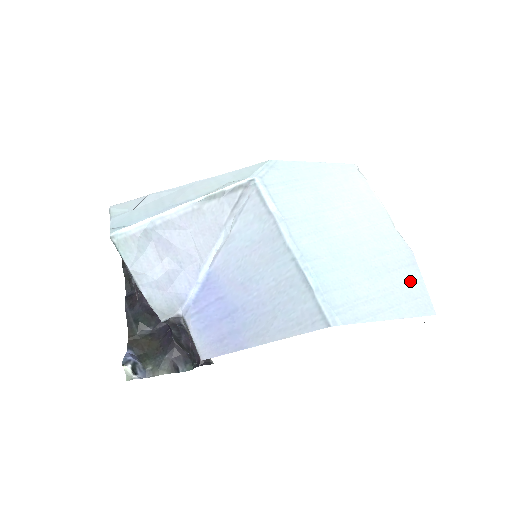
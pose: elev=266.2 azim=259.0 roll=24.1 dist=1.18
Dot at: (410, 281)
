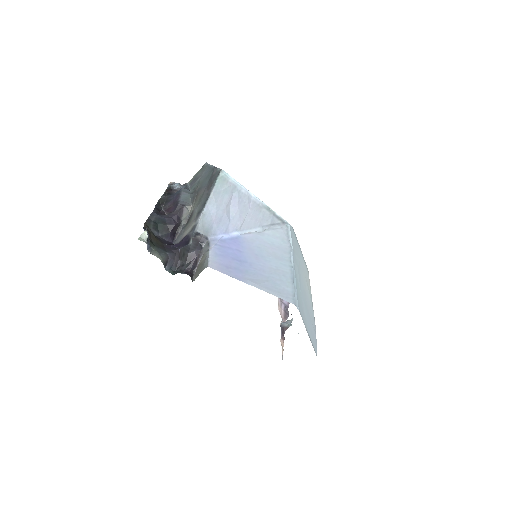
Dot at: (314, 334)
